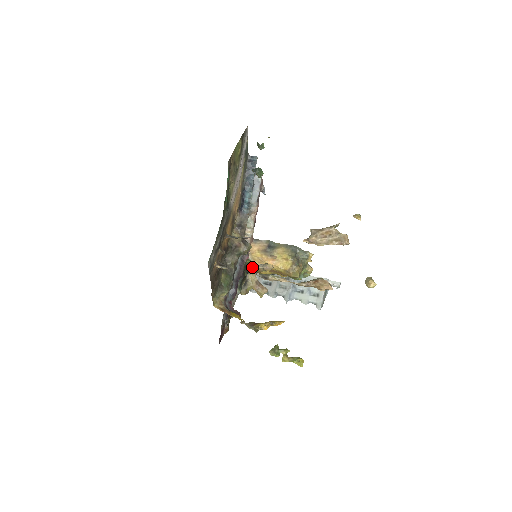
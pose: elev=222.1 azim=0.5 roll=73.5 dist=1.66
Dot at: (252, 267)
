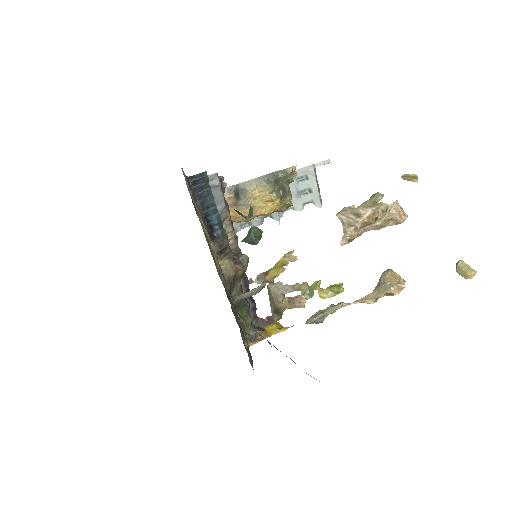
Dot at: (274, 291)
